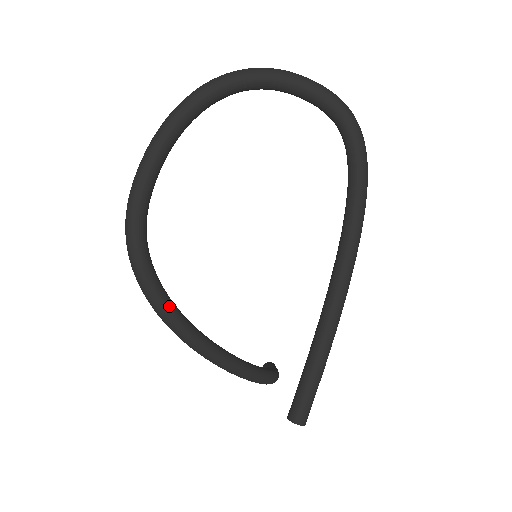
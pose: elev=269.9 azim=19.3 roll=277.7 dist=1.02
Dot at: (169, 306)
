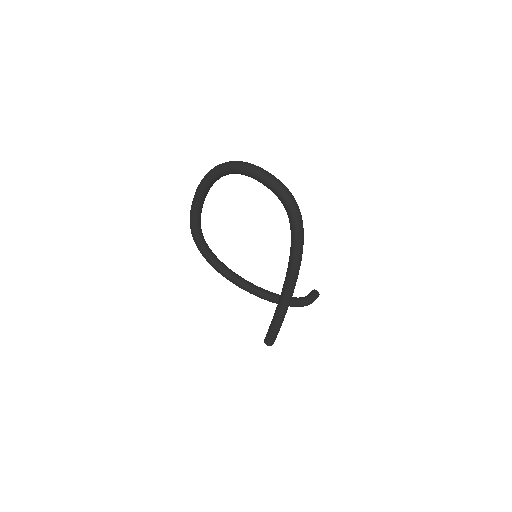
Dot at: (217, 267)
